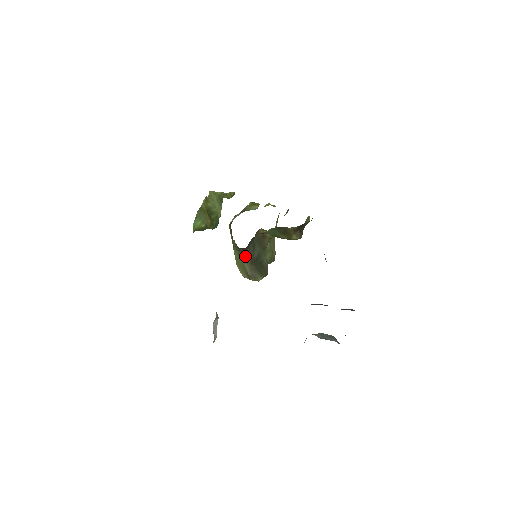
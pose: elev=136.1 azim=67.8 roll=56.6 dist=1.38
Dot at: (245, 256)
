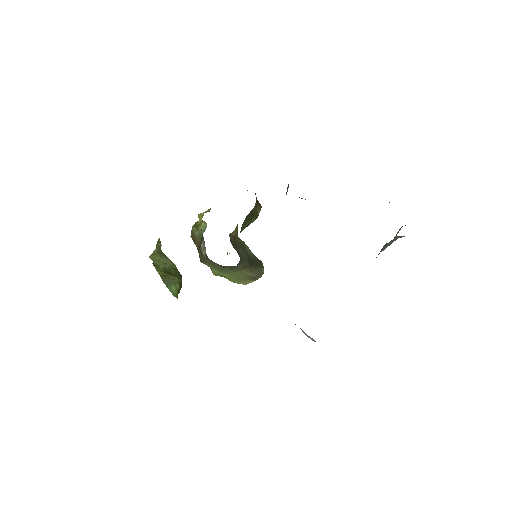
Dot at: (242, 267)
